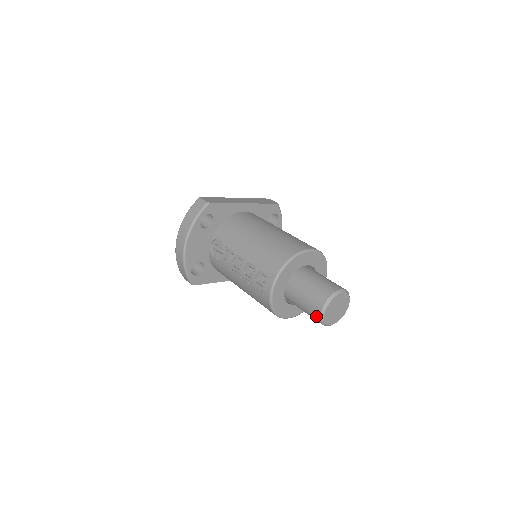
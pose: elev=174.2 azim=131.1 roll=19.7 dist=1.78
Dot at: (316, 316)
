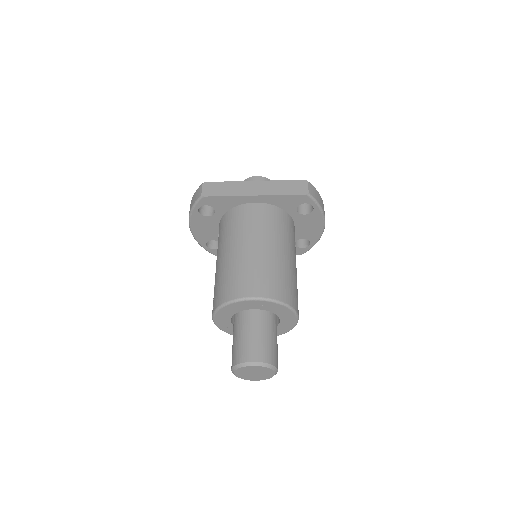
Dot at: occluded
